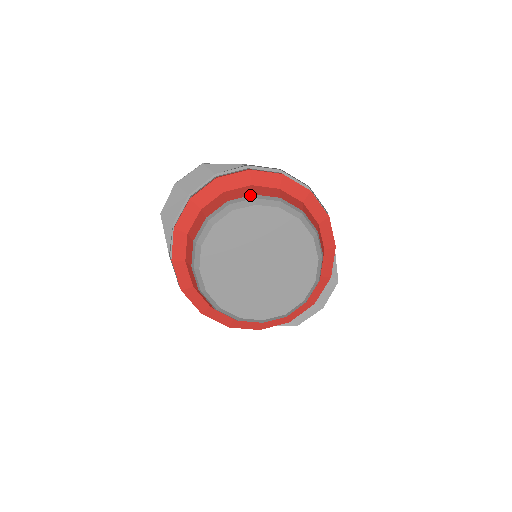
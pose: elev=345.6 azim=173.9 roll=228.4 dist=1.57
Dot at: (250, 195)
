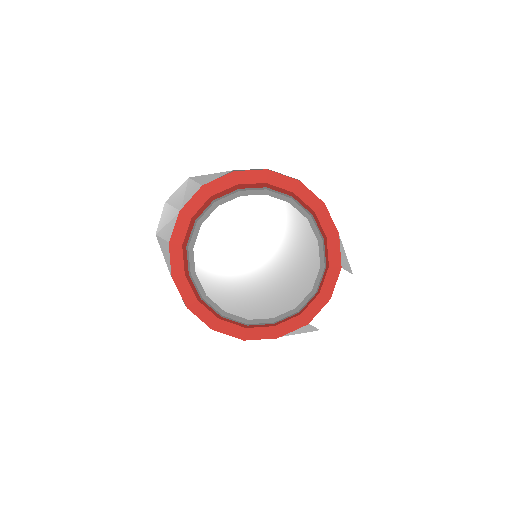
Dot at: (235, 190)
